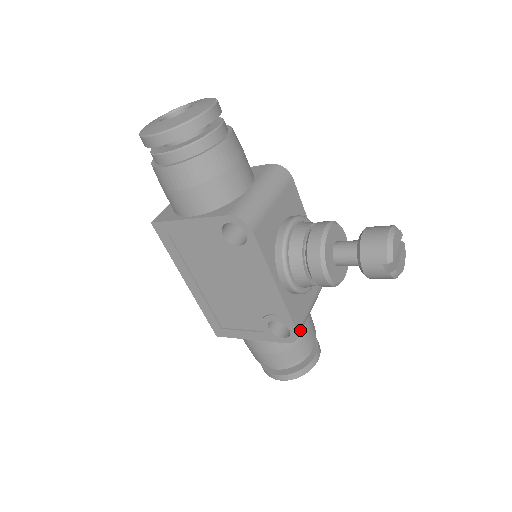
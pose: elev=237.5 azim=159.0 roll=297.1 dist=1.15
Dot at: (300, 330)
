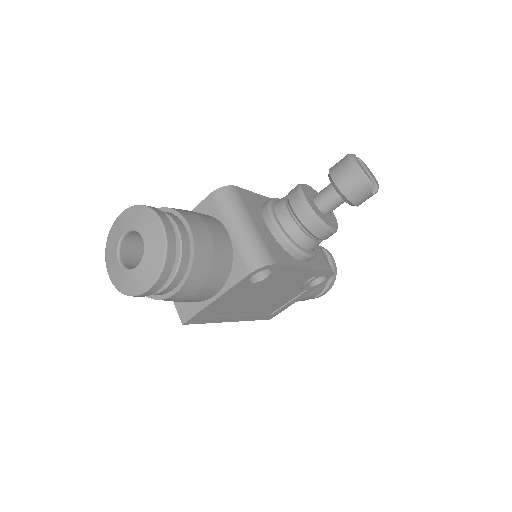
Dot at: (330, 267)
